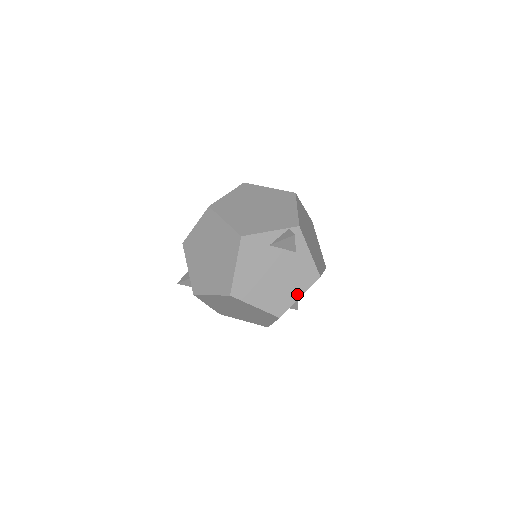
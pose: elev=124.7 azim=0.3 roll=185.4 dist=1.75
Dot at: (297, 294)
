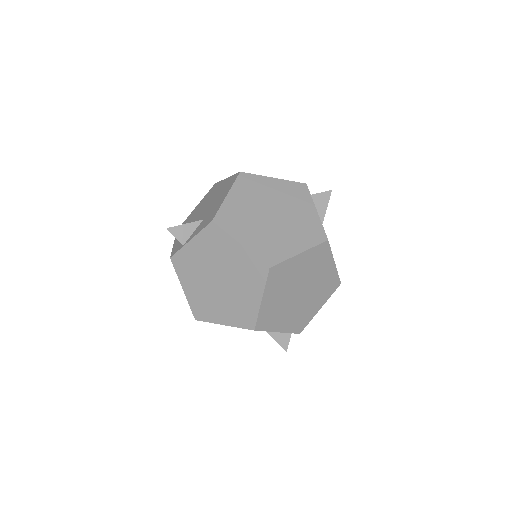
Dot at: occluded
